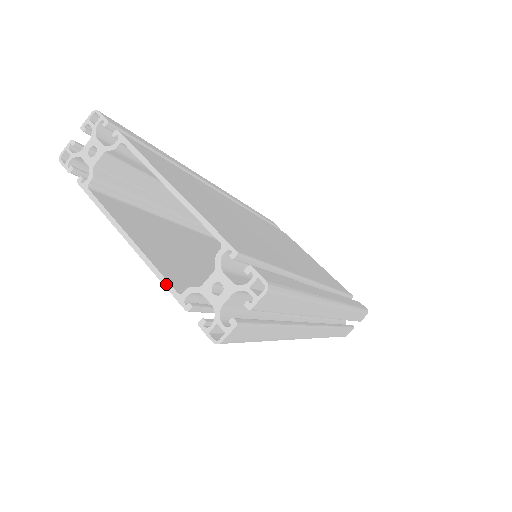
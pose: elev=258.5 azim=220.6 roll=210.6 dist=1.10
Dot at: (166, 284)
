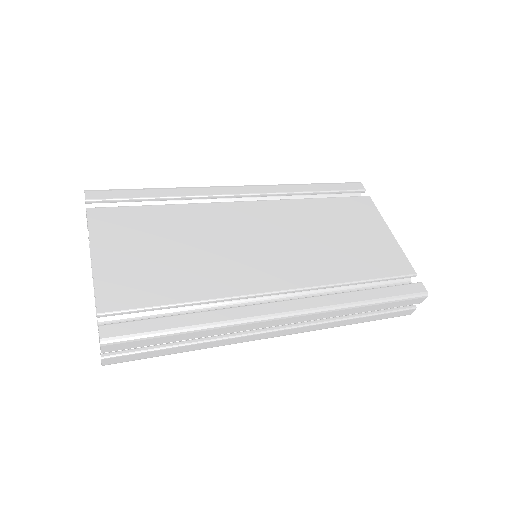
Dot at: occluded
